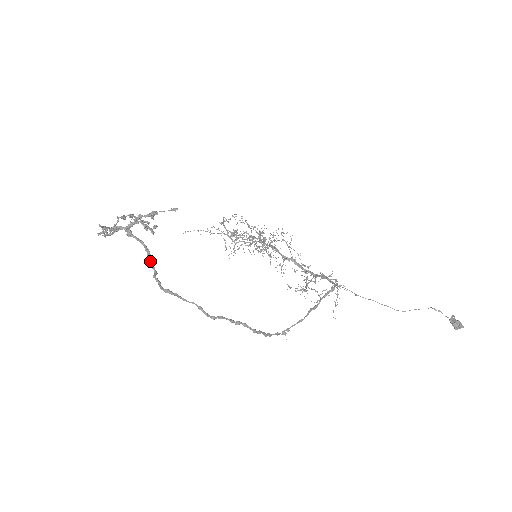
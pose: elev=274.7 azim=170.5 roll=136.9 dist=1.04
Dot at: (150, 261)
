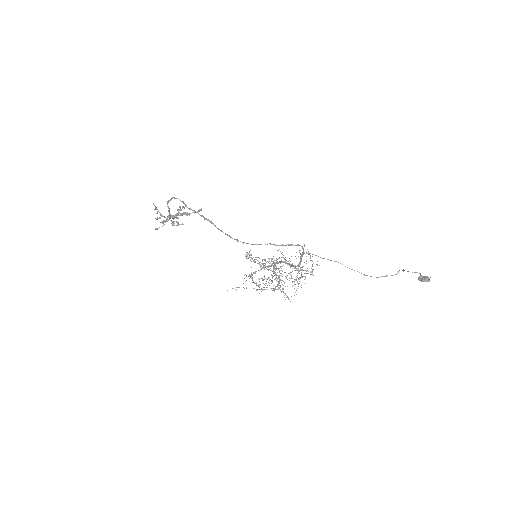
Dot at: (173, 217)
